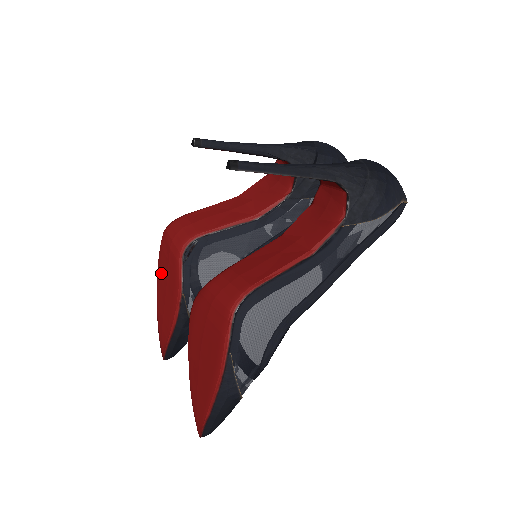
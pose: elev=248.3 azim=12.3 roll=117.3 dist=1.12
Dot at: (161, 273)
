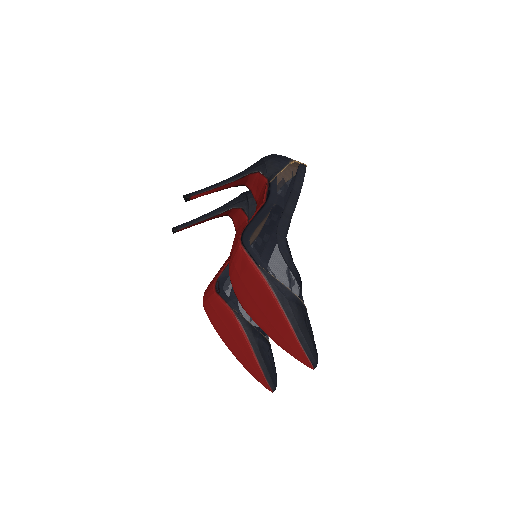
Dot at: (221, 331)
